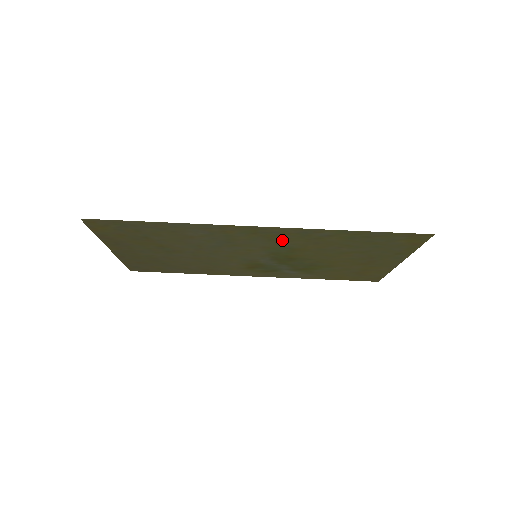
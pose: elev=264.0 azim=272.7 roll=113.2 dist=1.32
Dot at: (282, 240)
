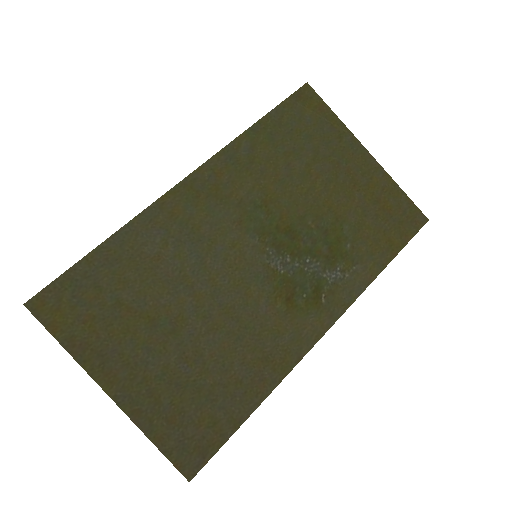
Dot at: (233, 191)
